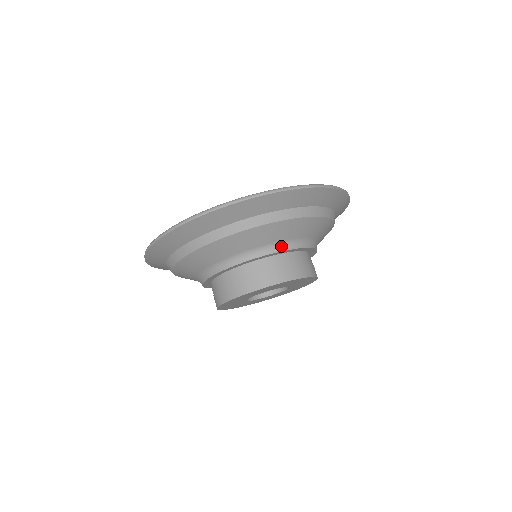
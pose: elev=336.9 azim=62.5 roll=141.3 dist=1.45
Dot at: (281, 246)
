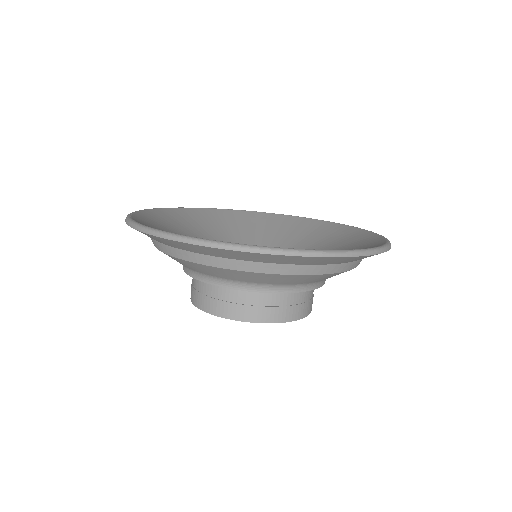
Dot at: (297, 287)
